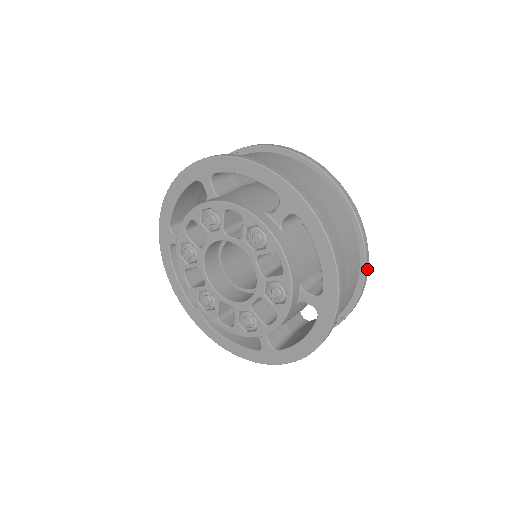
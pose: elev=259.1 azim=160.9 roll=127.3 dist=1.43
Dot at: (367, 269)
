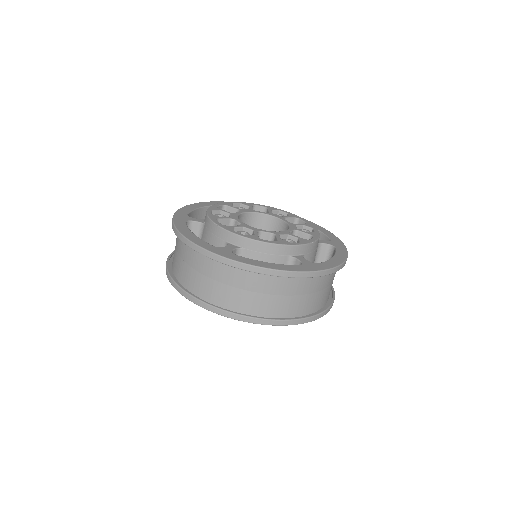
Dot at: (306, 274)
